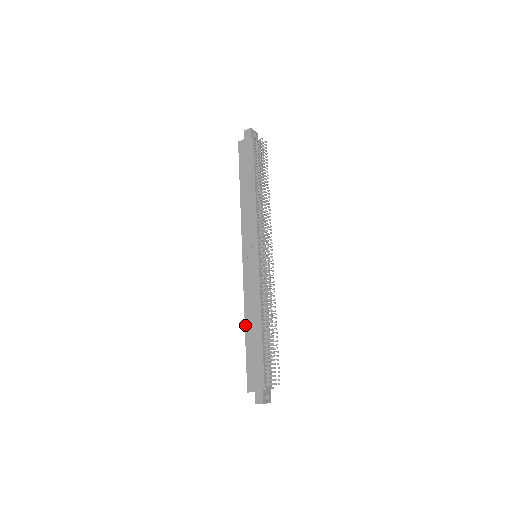
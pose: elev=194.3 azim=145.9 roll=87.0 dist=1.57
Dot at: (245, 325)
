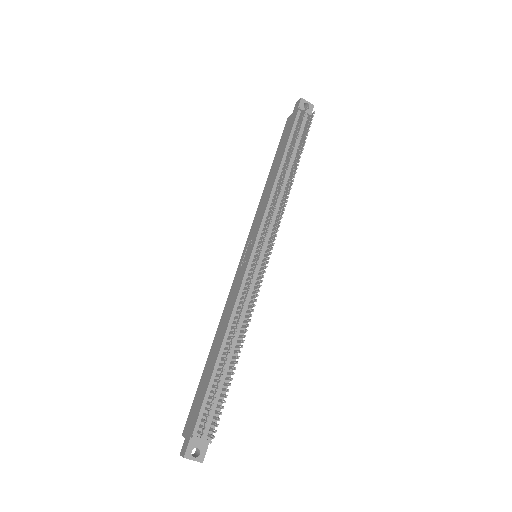
Dot at: (212, 344)
